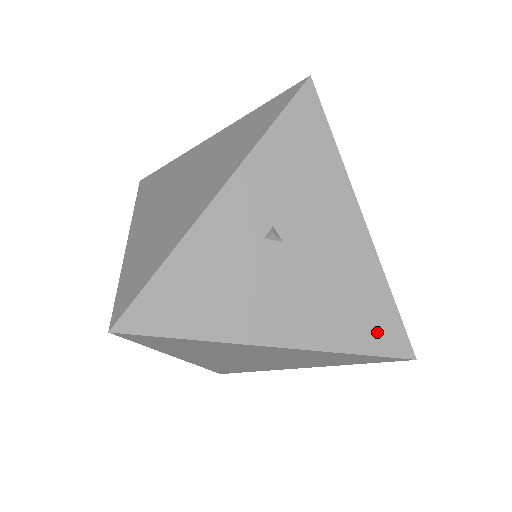
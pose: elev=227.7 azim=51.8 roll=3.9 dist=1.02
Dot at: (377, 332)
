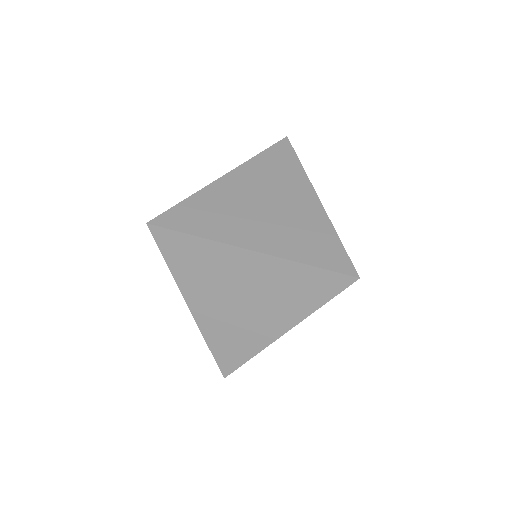
Dot at: occluded
